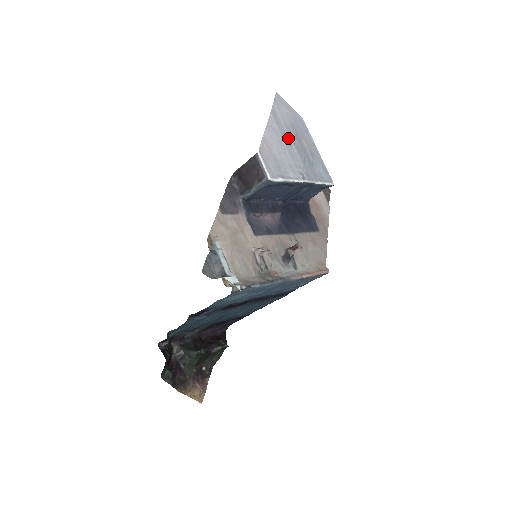
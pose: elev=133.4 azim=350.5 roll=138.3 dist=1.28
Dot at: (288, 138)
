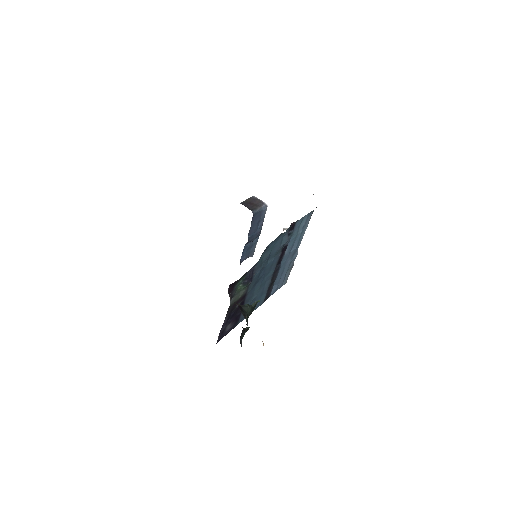
Dot at: occluded
